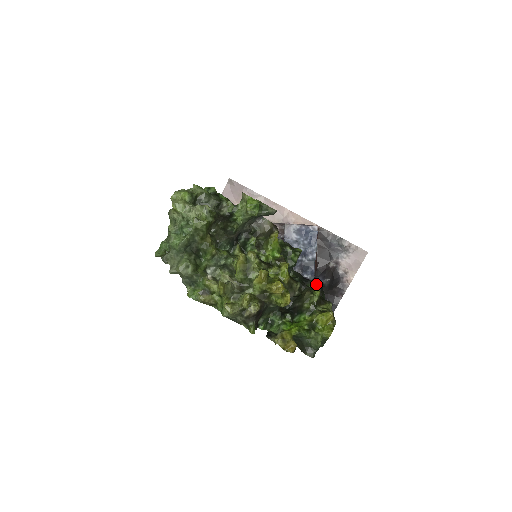
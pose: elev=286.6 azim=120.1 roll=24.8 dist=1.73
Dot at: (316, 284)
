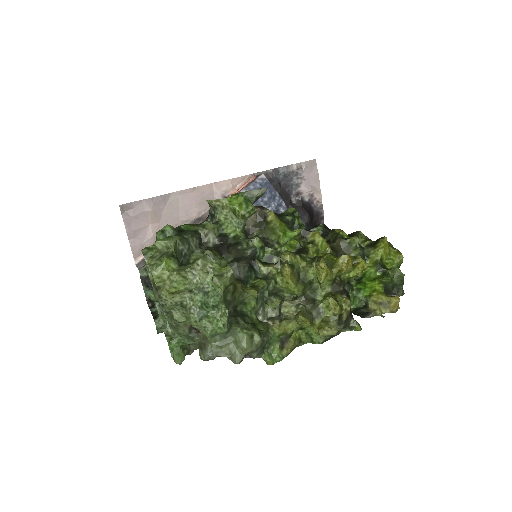
Dot at: (321, 228)
